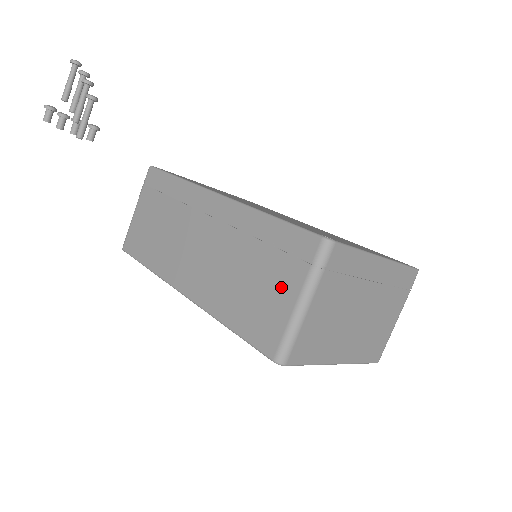
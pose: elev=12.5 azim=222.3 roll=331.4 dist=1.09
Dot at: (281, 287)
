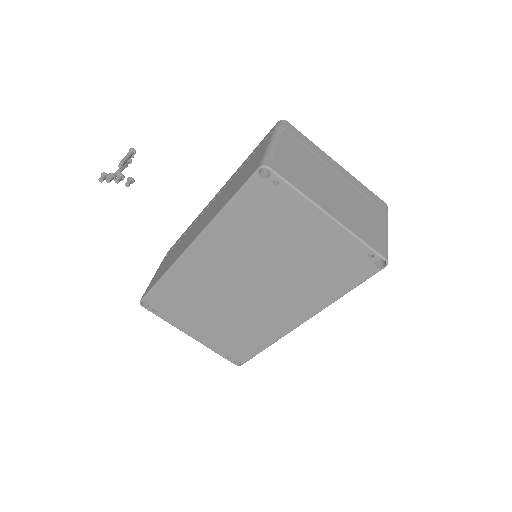
Dot at: (258, 153)
